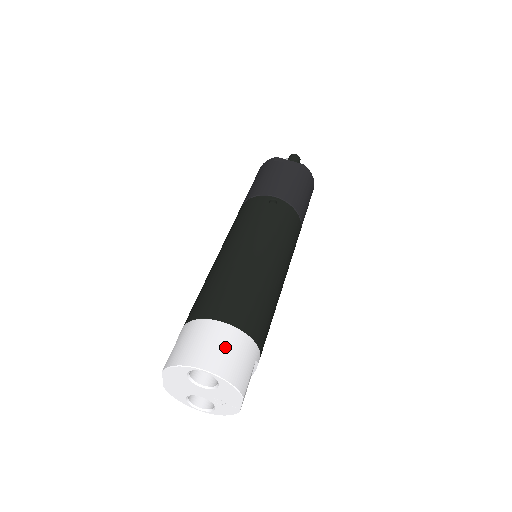
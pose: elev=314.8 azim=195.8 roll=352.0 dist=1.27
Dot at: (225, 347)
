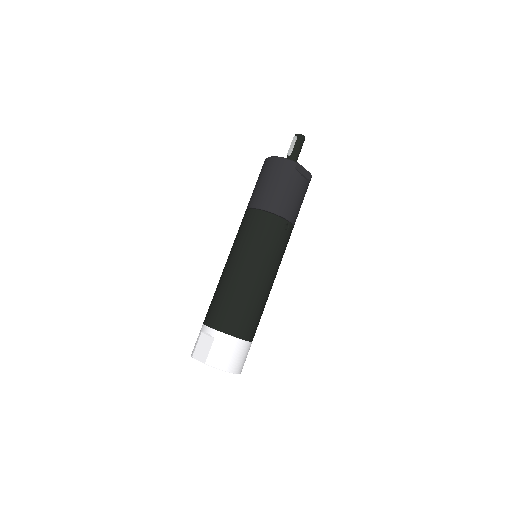
Dot at: (244, 356)
